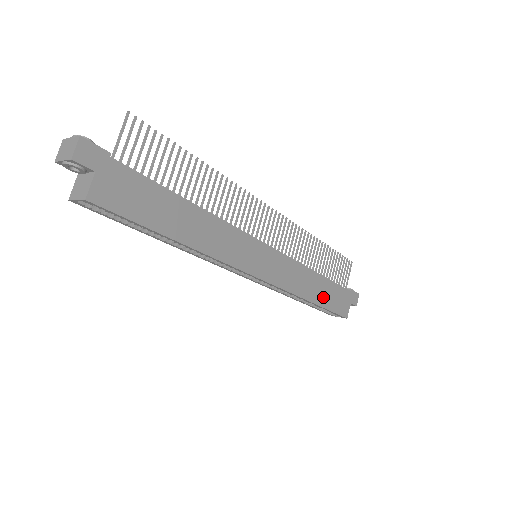
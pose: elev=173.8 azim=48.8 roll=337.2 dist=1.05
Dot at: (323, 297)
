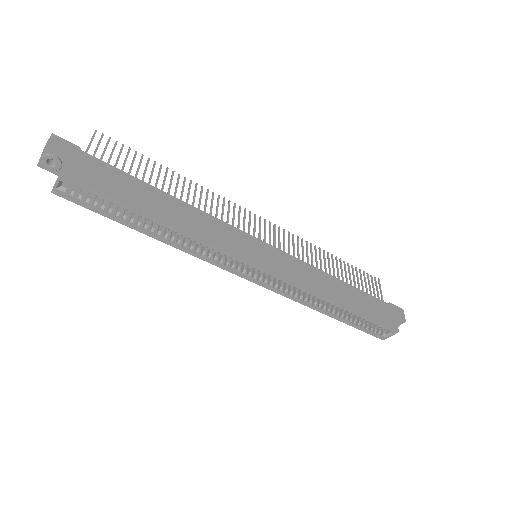
Dot at: (354, 303)
